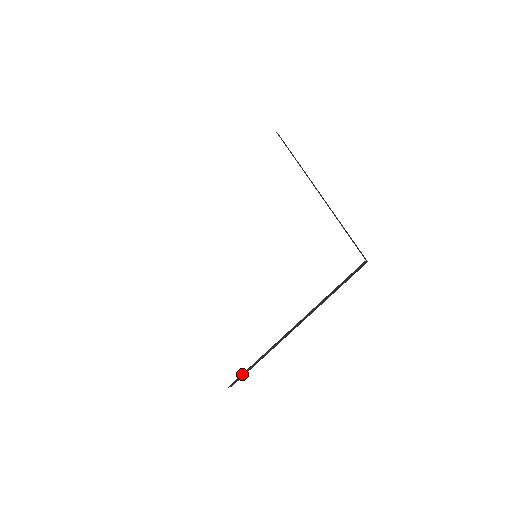
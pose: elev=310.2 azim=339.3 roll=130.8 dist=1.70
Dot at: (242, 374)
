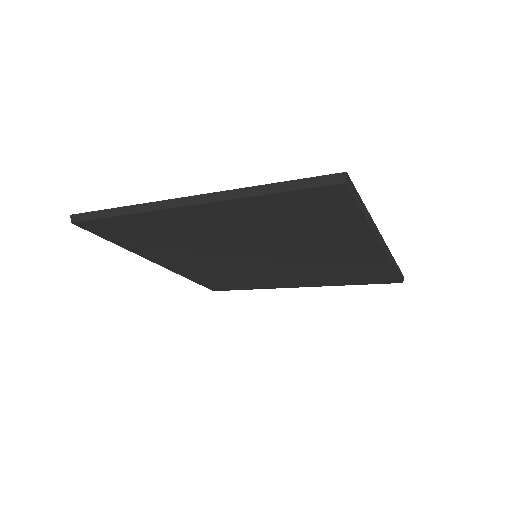
Dot at: (357, 194)
